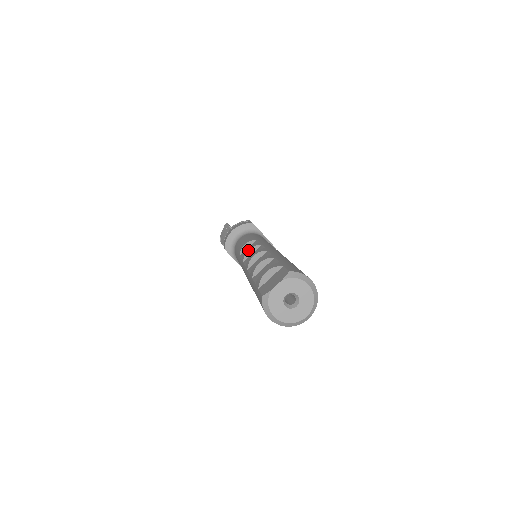
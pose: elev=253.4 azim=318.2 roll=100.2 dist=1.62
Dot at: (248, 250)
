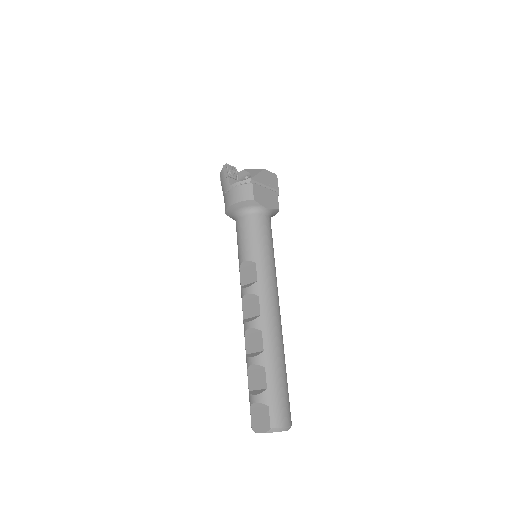
Dot at: (246, 294)
